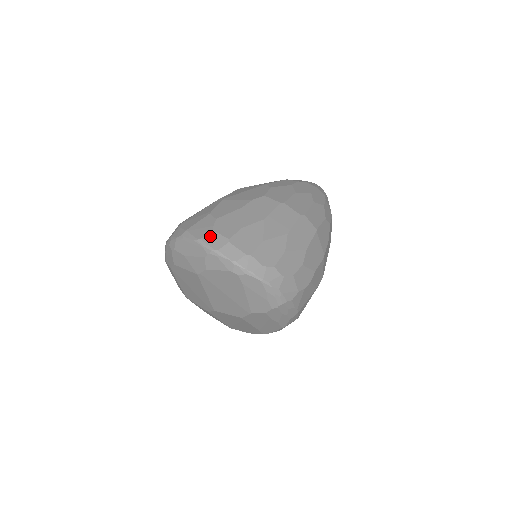
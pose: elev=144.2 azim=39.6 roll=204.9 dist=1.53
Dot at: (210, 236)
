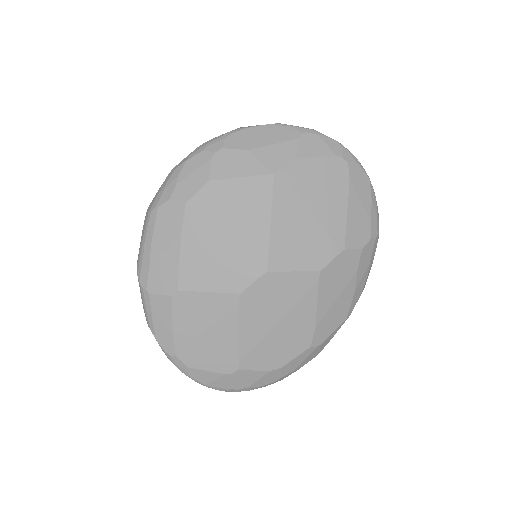
Dot at: occluded
